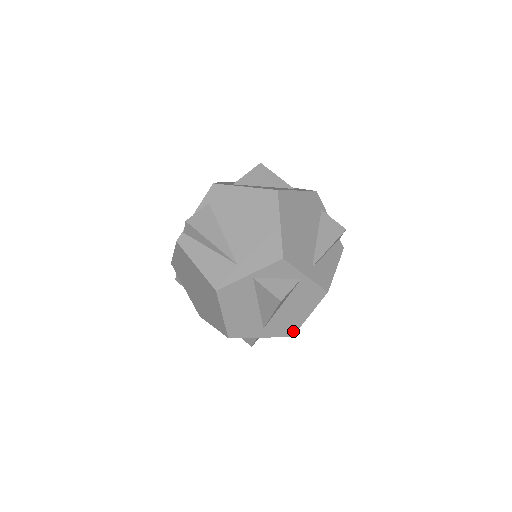
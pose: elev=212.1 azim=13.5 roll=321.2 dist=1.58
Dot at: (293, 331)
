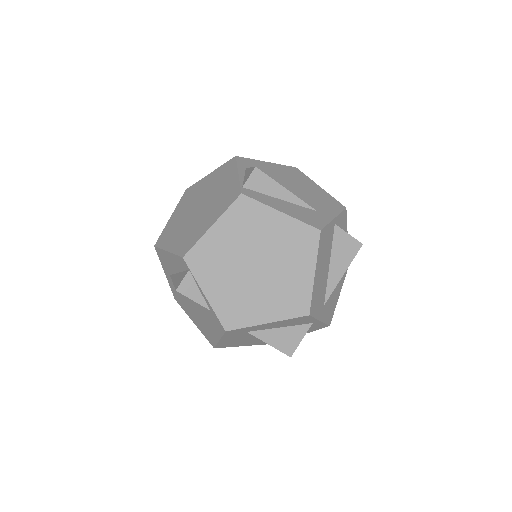
Dot at: (331, 316)
